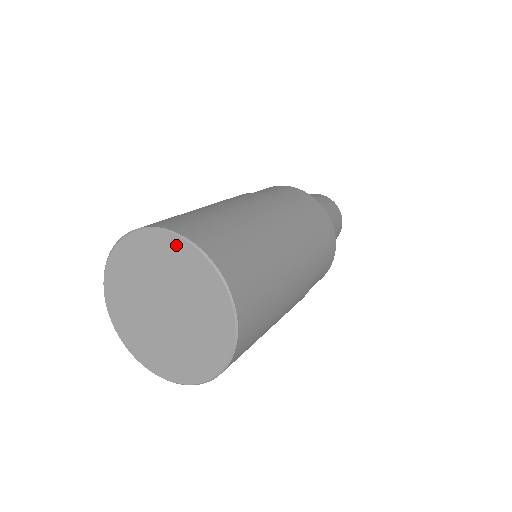
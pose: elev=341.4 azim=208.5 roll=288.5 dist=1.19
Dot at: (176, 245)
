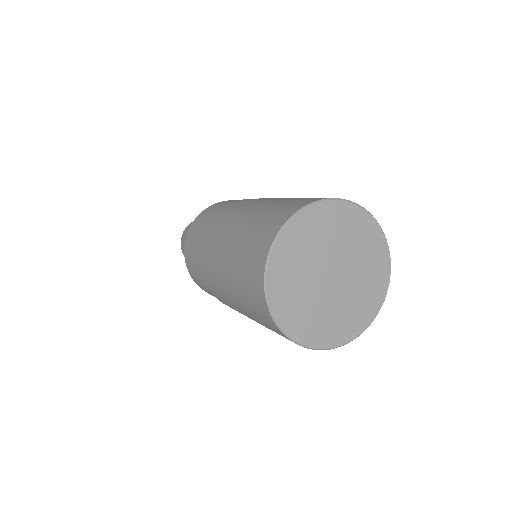
Dot at: (382, 246)
